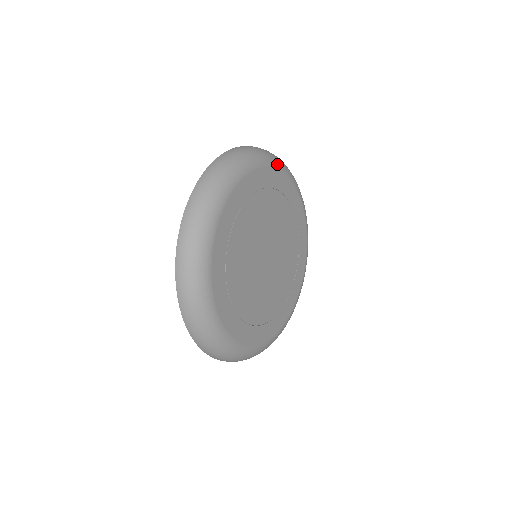
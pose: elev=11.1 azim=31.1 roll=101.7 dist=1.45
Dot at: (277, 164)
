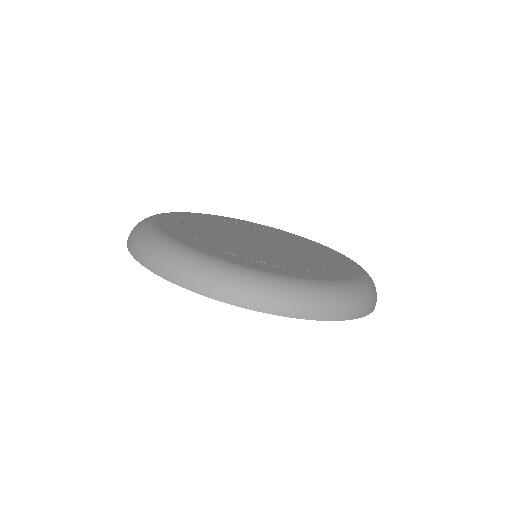
Dot at: occluded
